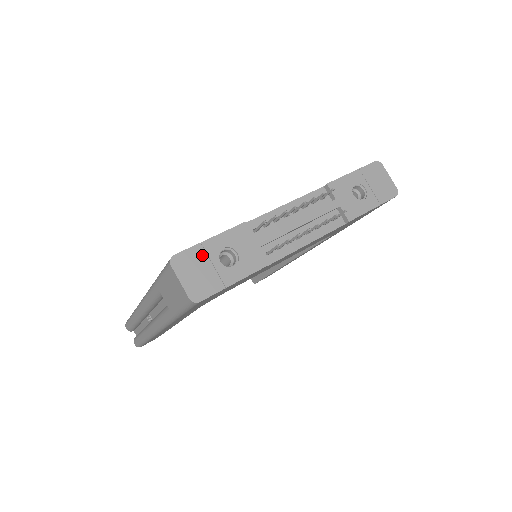
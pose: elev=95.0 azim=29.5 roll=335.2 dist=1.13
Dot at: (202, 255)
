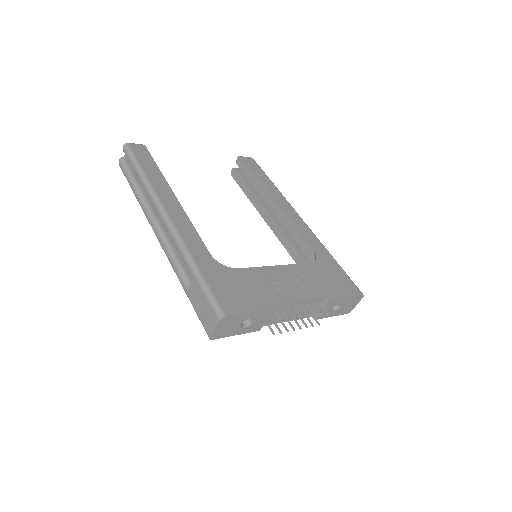
Dot at: (238, 319)
